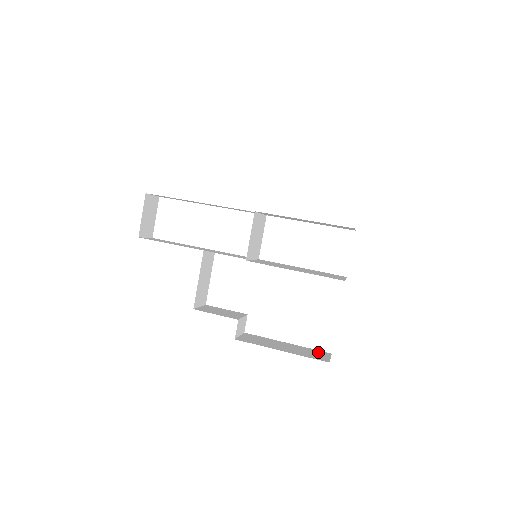
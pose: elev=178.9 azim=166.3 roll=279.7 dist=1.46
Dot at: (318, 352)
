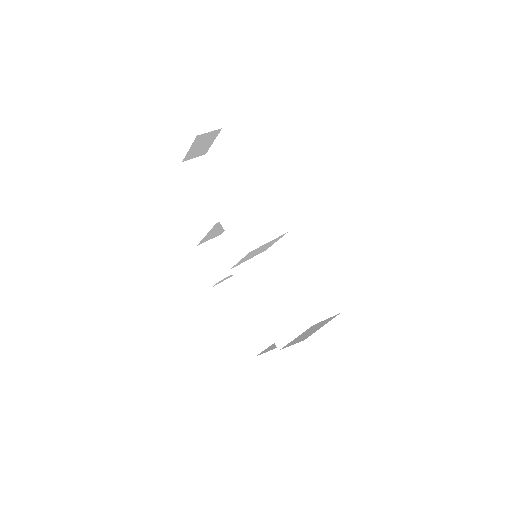
Dot at: (266, 335)
